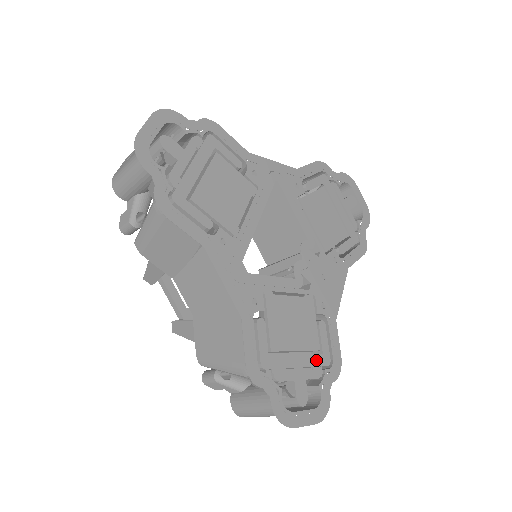
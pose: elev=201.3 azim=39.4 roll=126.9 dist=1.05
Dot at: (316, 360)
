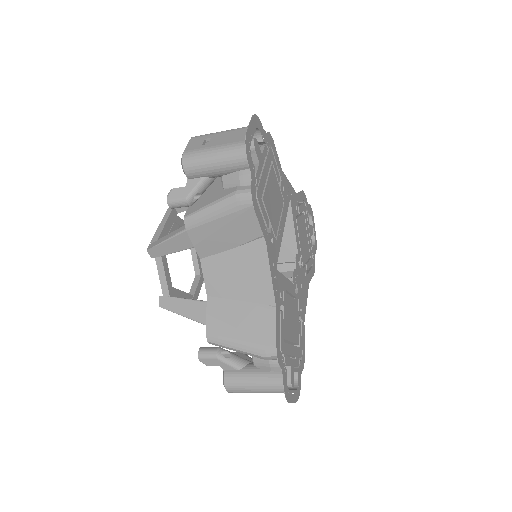
Dot at: (298, 352)
